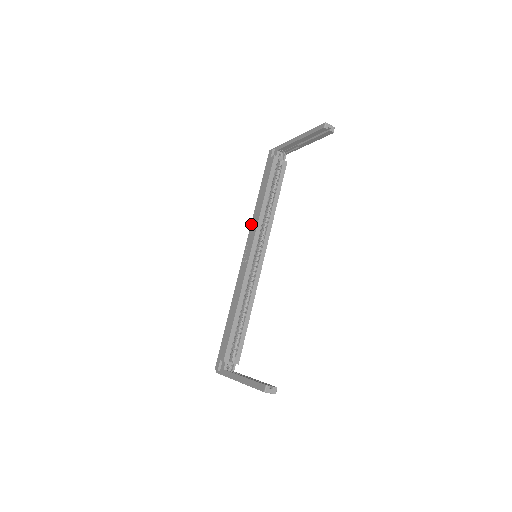
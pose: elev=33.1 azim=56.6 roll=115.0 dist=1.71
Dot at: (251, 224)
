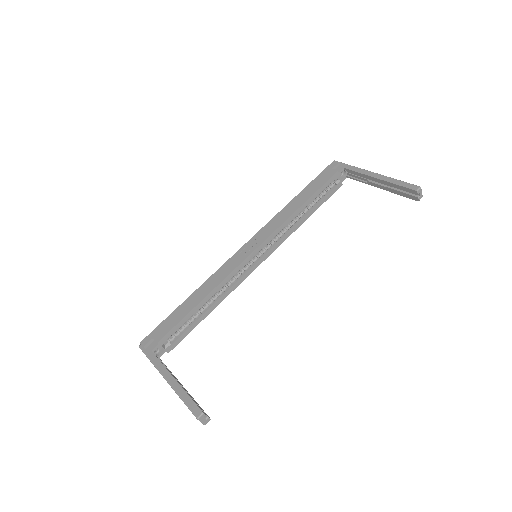
Dot at: (271, 220)
